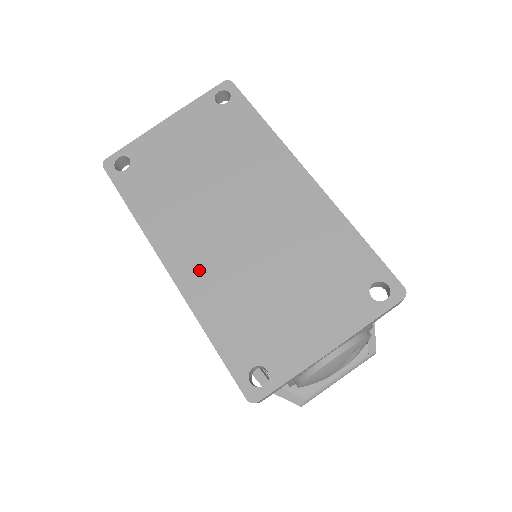
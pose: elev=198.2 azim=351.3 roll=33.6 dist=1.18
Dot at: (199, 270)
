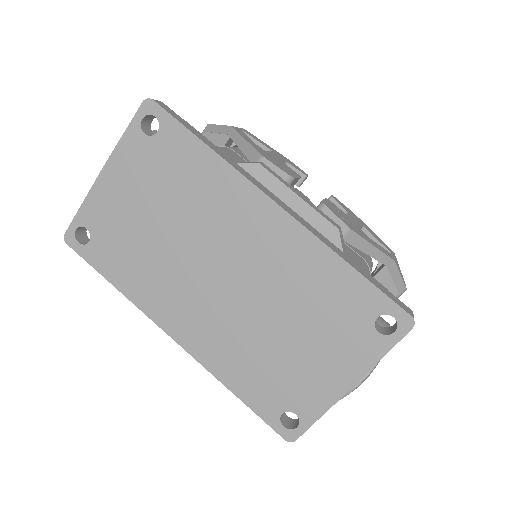
Dot at: (202, 334)
